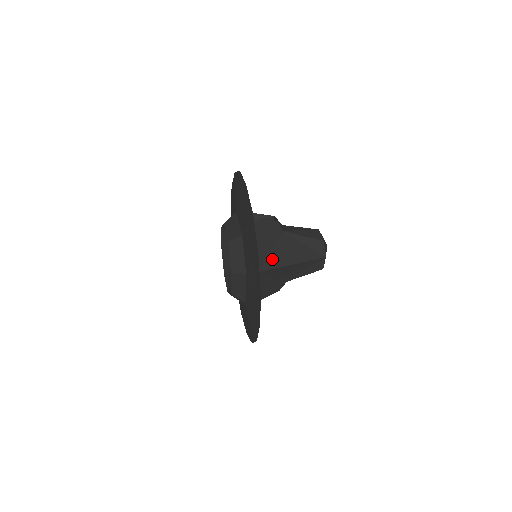
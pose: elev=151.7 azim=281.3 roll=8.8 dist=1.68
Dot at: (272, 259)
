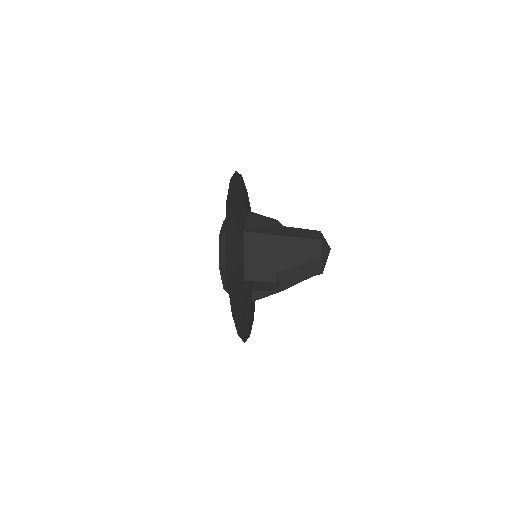
Dot at: (260, 230)
